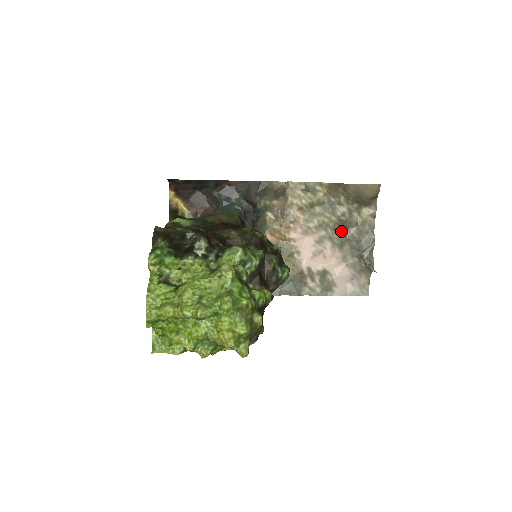
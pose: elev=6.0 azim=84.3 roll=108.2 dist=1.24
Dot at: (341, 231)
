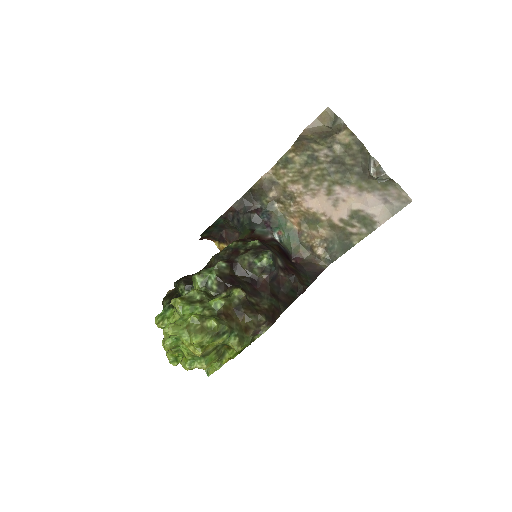
Dot at: (338, 170)
